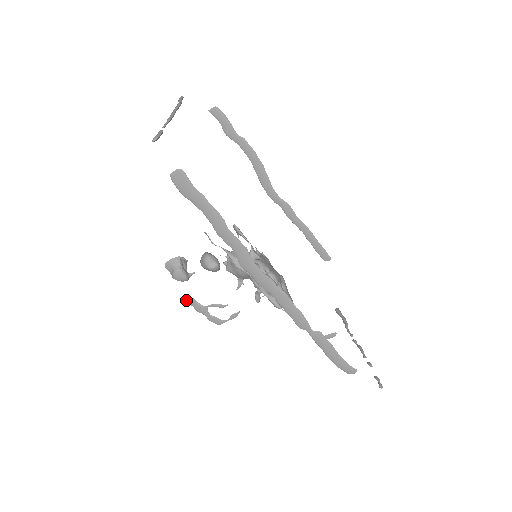
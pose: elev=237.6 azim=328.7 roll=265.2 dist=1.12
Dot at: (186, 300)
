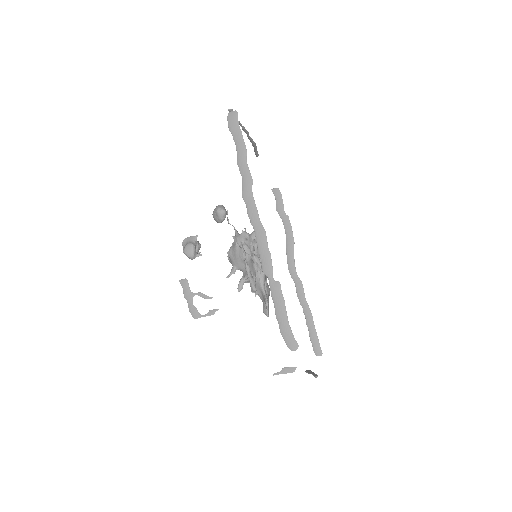
Dot at: (181, 281)
